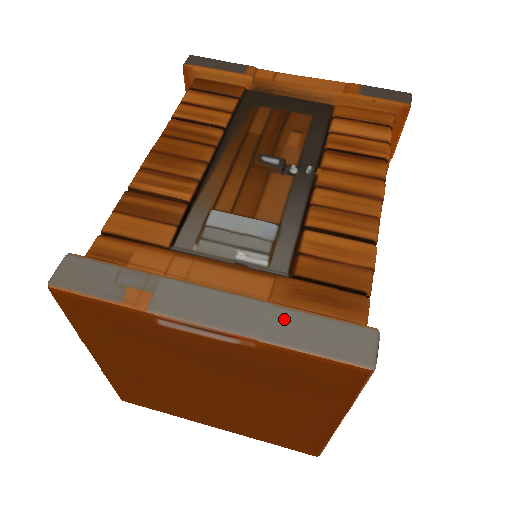
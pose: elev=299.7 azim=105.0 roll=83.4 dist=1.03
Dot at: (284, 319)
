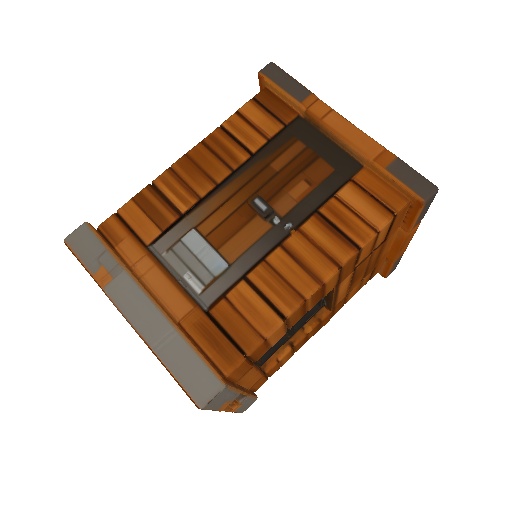
Dot at: (173, 342)
